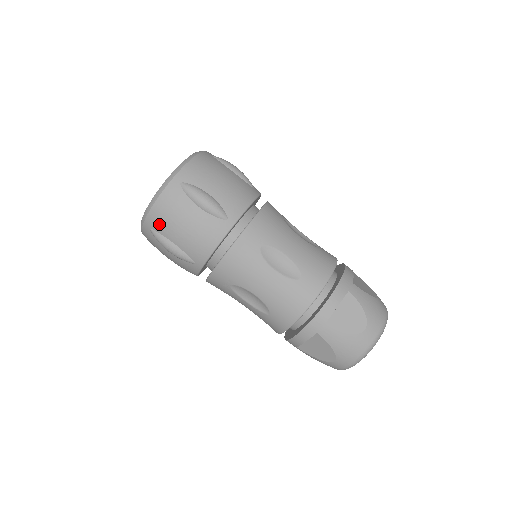
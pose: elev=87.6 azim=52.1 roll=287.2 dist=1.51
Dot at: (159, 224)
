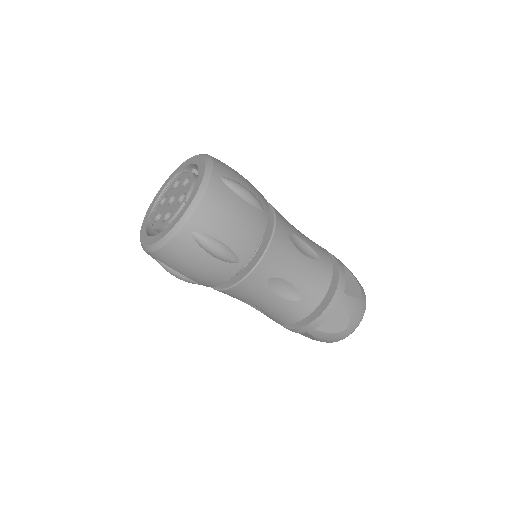
Dot at: (167, 261)
